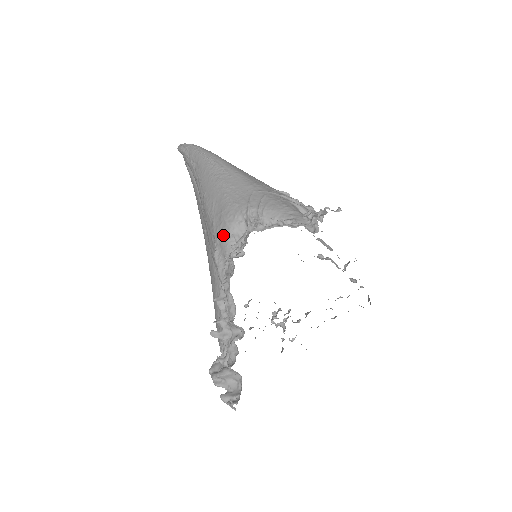
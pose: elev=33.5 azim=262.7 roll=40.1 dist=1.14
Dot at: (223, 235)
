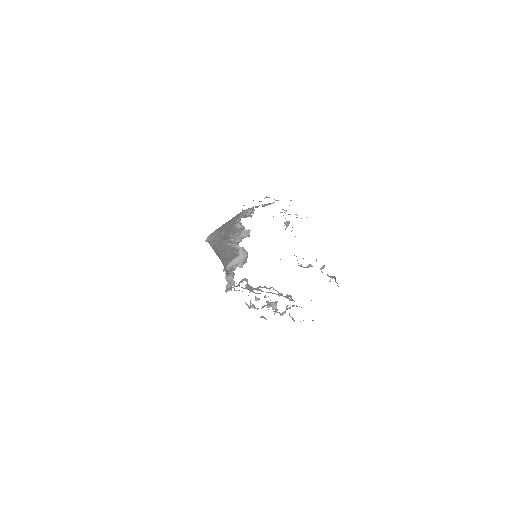
Dot at: (238, 216)
